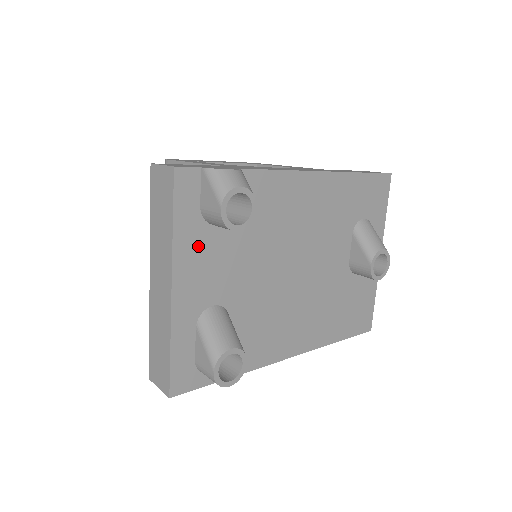
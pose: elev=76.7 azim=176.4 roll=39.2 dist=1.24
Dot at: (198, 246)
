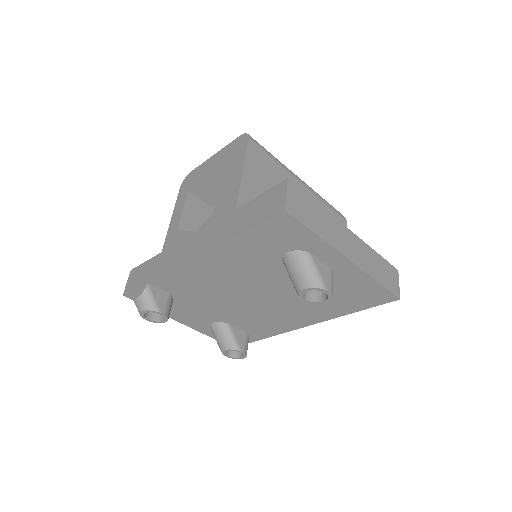
Dot at: (173, 310)
